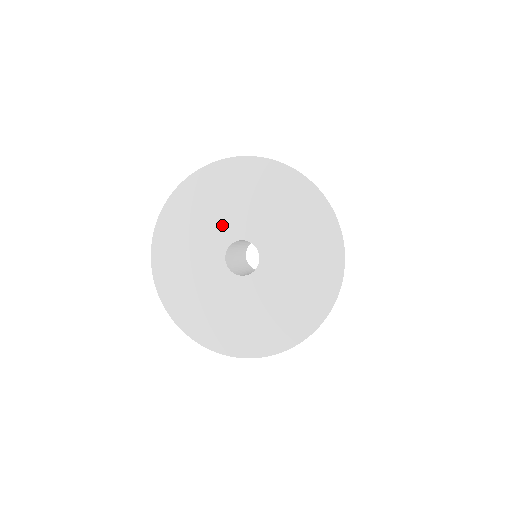
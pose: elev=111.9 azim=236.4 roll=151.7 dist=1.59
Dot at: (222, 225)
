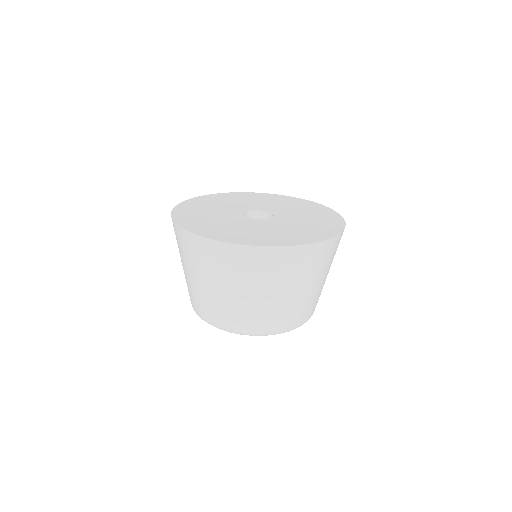
Dot at: (232, 208)
